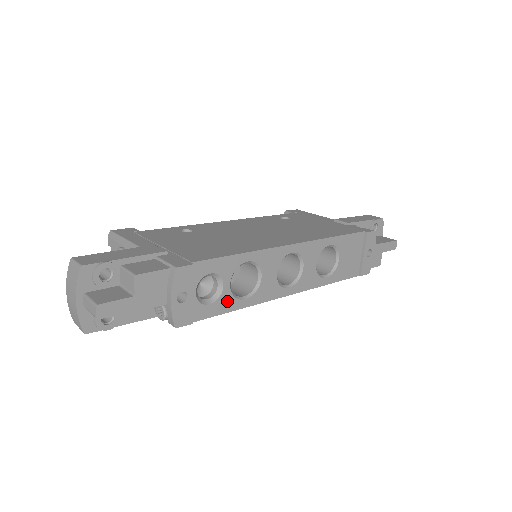
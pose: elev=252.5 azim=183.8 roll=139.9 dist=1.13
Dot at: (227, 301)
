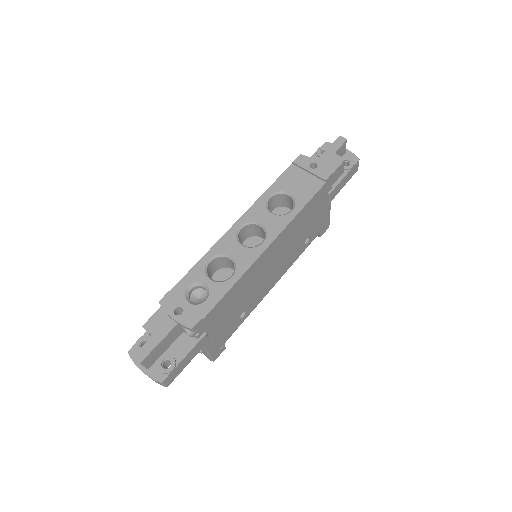
Dot at: (218, 288)
